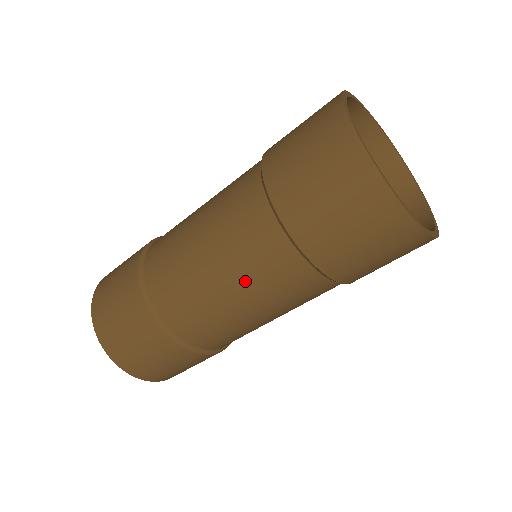
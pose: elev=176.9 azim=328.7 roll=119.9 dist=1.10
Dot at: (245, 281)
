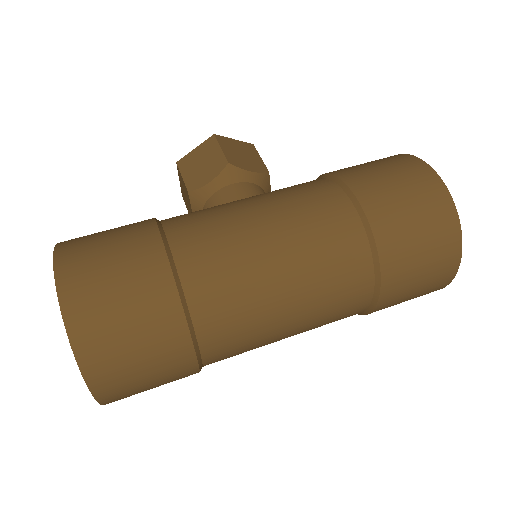
Dot at: occluded
